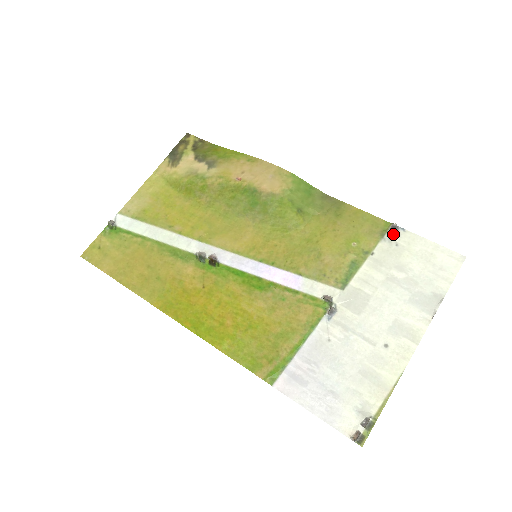
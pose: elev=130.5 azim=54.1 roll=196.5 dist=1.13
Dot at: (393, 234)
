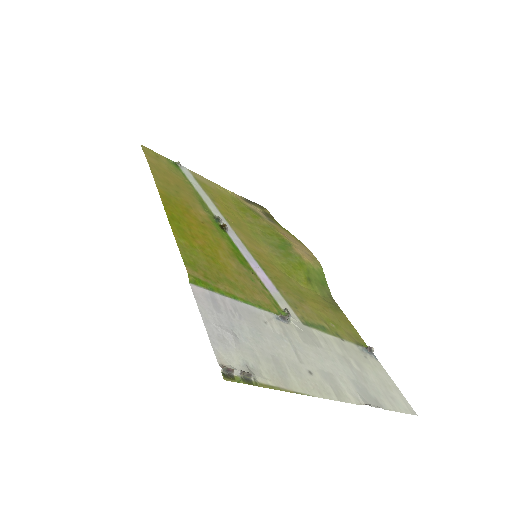
Dot at: (367, 351)
